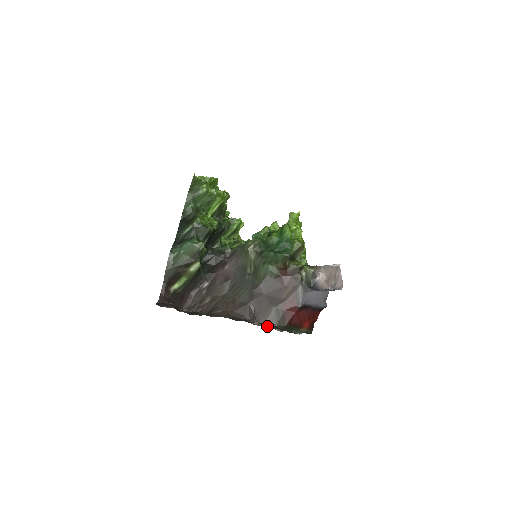
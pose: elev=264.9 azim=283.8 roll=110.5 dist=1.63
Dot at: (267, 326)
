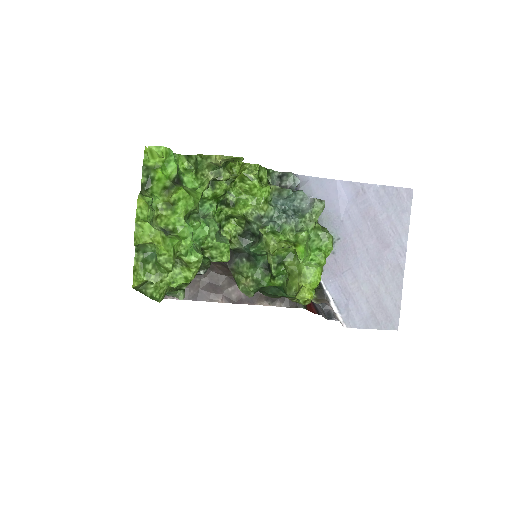
Dot at: occluded
